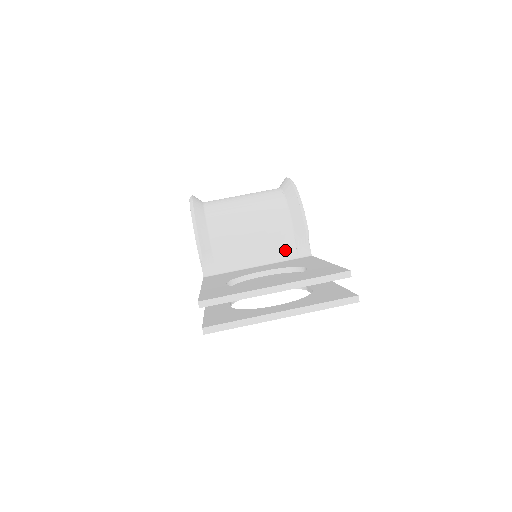
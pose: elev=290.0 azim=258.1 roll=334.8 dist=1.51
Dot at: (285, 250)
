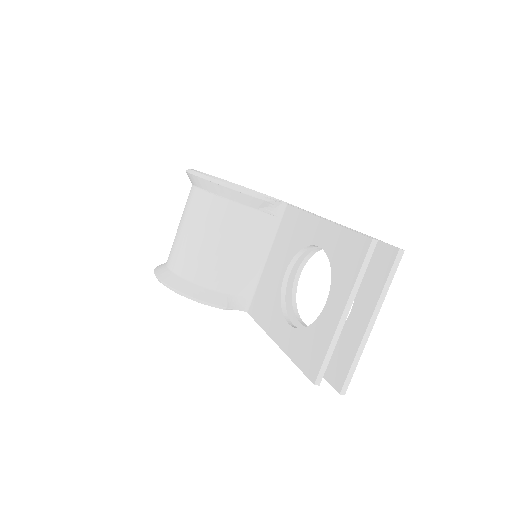
Dot at: (267, 226)
